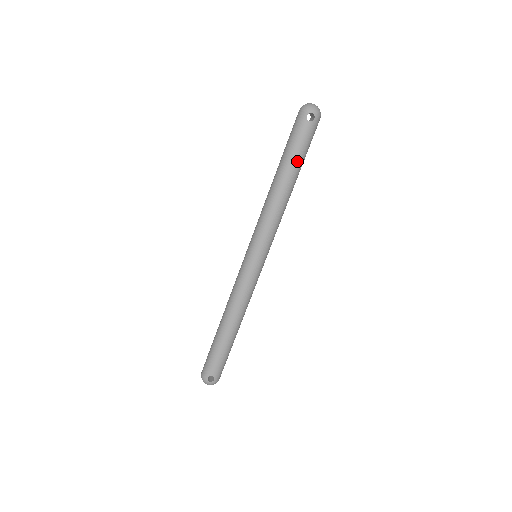
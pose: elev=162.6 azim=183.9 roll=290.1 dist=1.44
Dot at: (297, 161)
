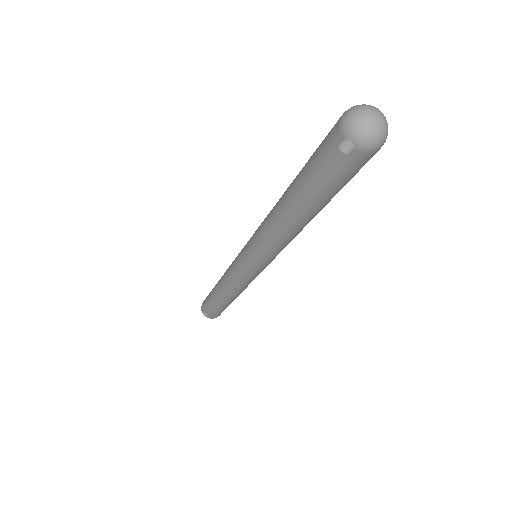
Dot at: (311, 198)
